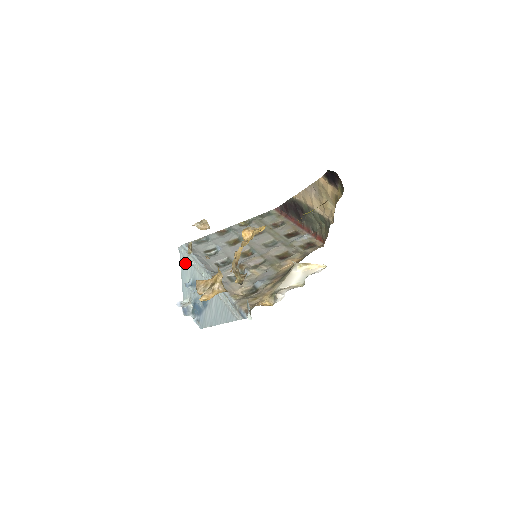
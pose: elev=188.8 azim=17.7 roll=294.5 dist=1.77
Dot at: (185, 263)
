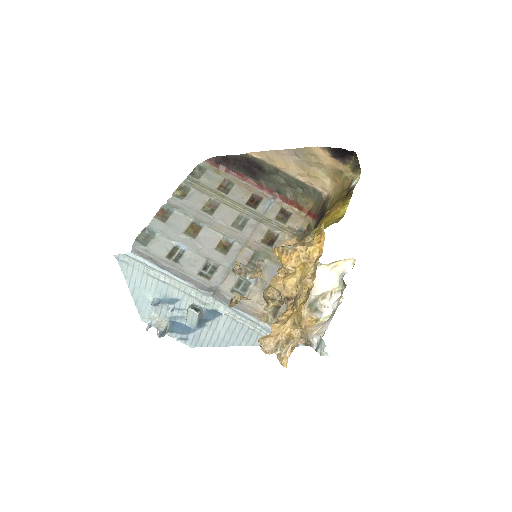
Dot at: (138, 275)
